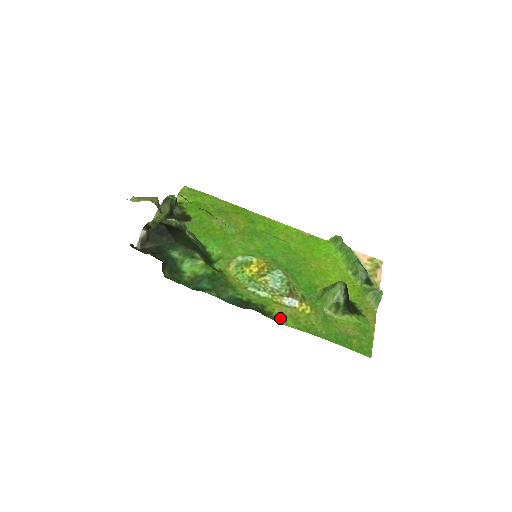
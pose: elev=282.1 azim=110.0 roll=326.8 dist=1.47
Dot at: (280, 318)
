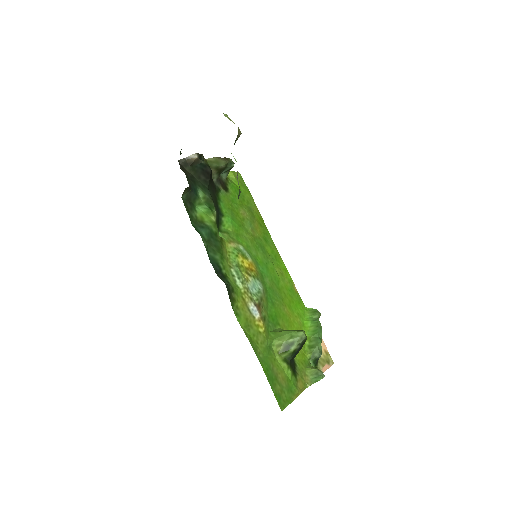
Dot at: (238, 311)
